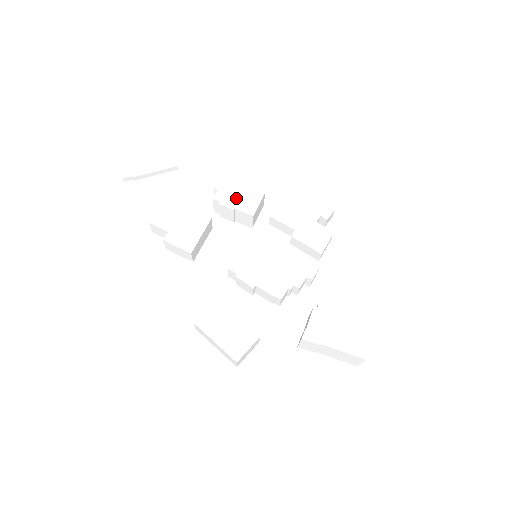
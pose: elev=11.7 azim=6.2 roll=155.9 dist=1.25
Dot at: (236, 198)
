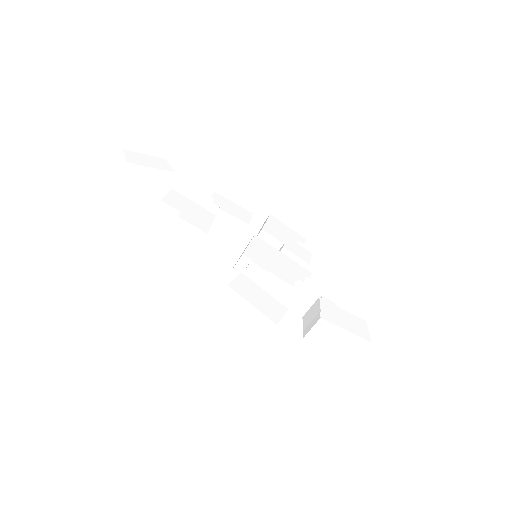
Dot at: (231, 209)
